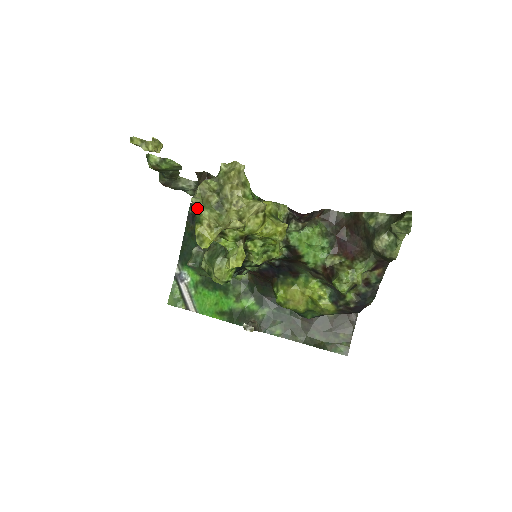
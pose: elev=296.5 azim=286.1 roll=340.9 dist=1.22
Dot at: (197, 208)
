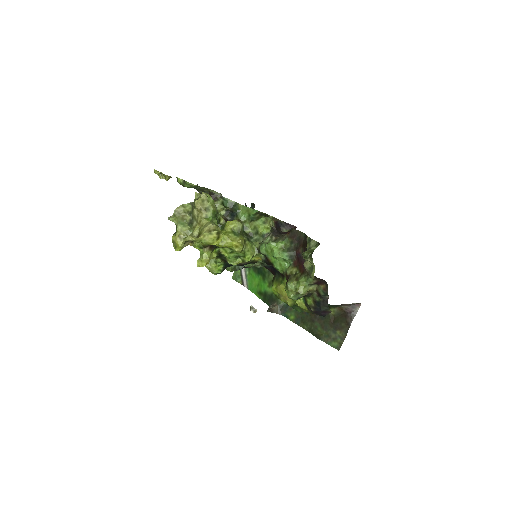
Dot at: (175, 223)
